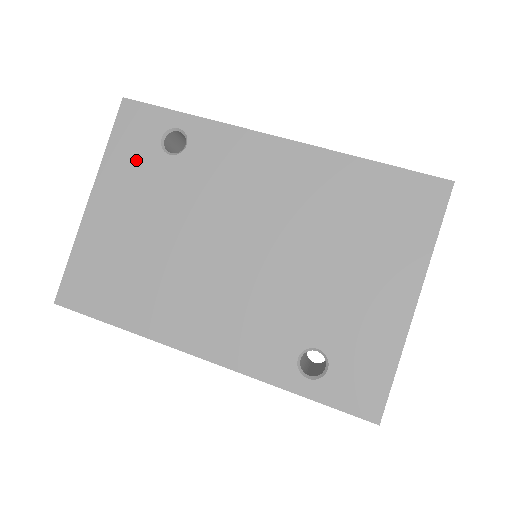
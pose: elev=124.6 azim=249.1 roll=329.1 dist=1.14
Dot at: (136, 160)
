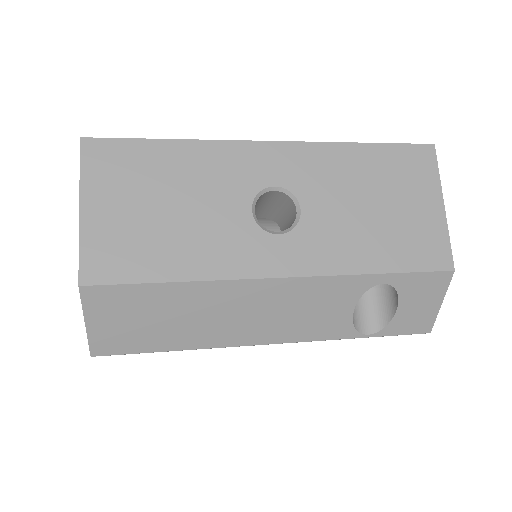
Dot at: occluded
